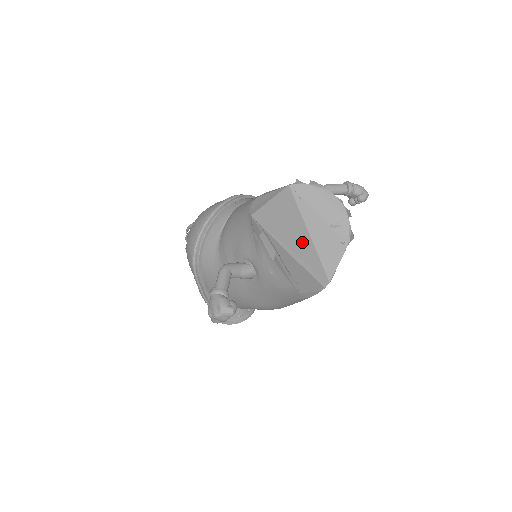
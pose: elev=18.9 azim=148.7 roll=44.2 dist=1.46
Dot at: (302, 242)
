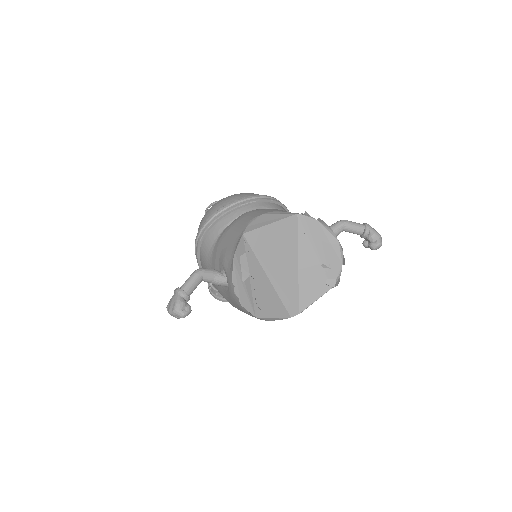
Dot at: (287, 270)
